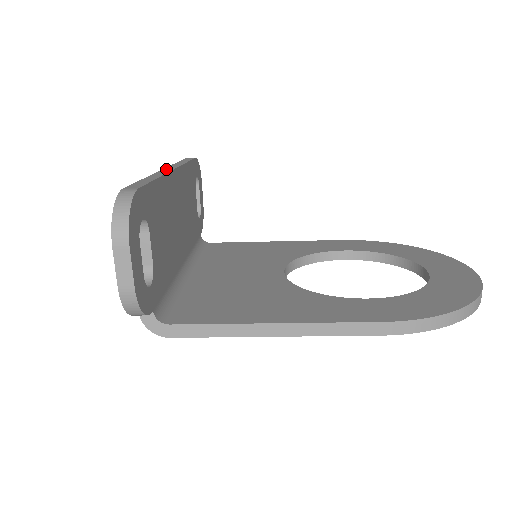
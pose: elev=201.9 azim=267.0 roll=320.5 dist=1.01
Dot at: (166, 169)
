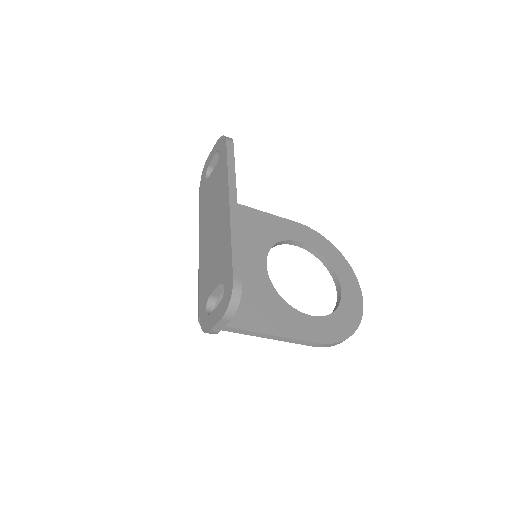
Dot at: (232, 203)
